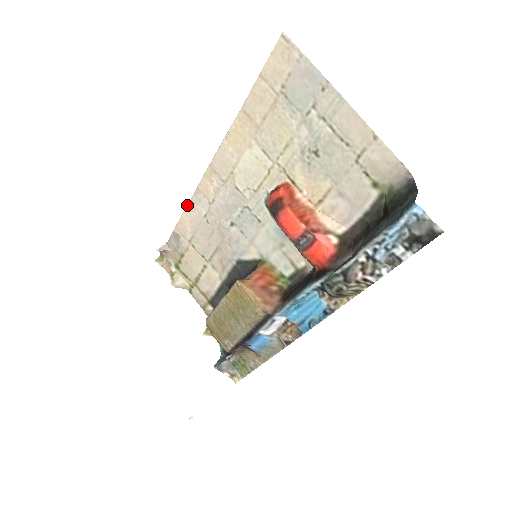
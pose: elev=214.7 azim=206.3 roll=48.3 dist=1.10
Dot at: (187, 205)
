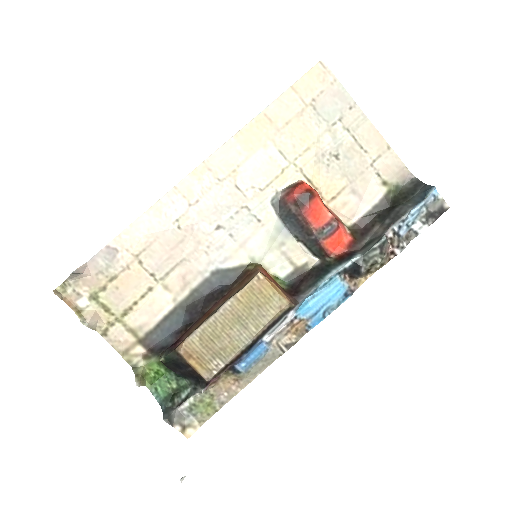
Dot at: (148, 209)
